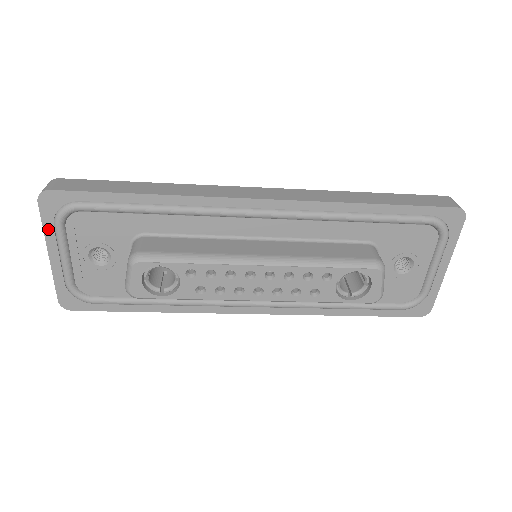
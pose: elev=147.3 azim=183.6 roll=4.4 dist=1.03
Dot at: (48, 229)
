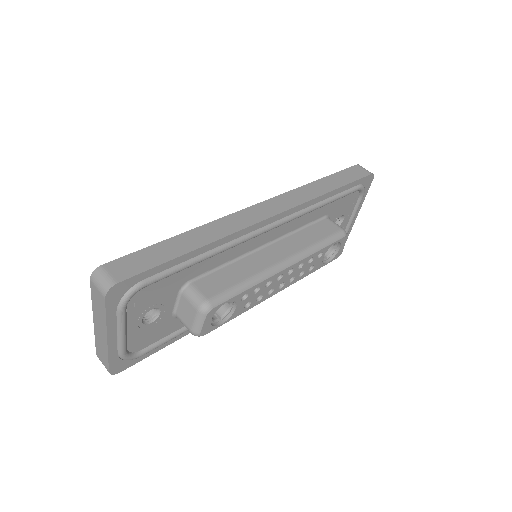
Dot at: (110, 317)
